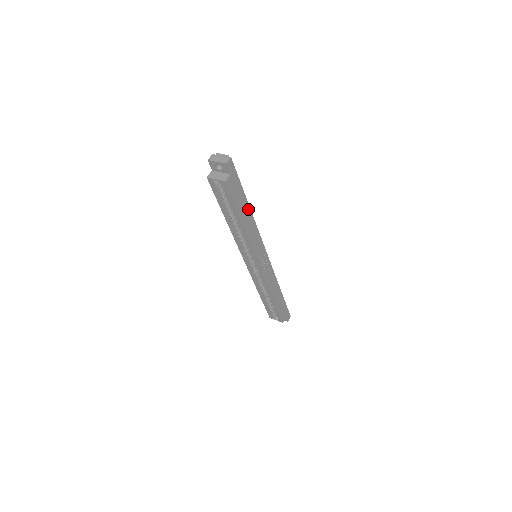
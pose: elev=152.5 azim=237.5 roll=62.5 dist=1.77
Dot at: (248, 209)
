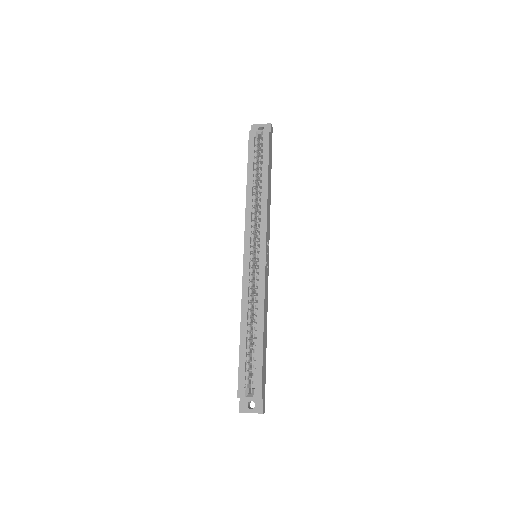
Dot at: (270, 183)
